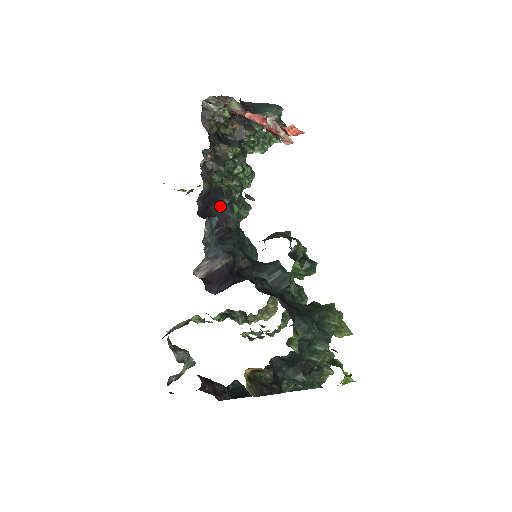
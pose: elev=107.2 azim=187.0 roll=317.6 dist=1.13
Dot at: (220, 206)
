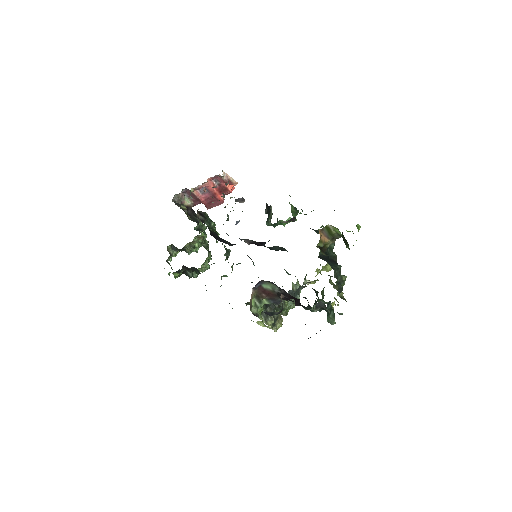
Dot at: (228, 218)
